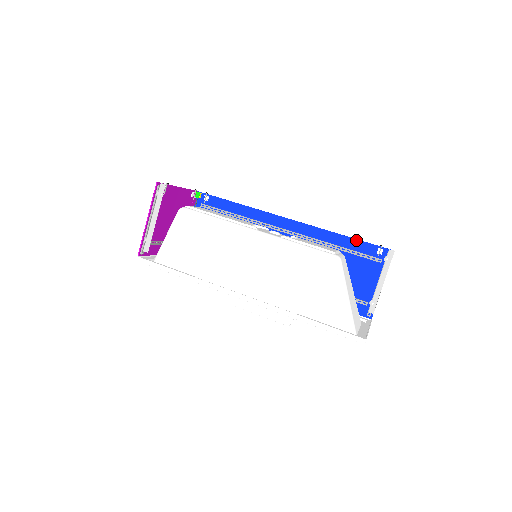
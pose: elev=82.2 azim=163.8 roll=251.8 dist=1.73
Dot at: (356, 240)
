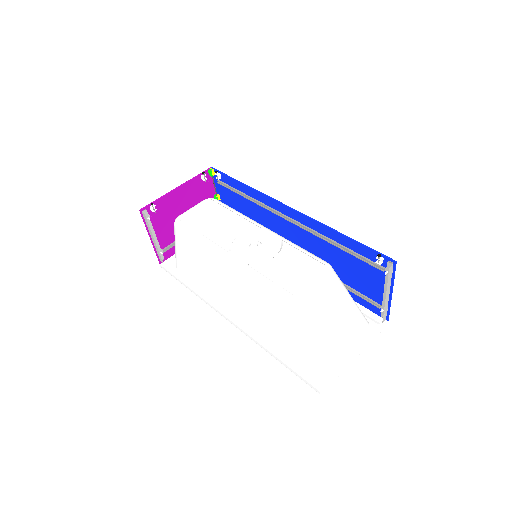
Dot at: (354, 241)
